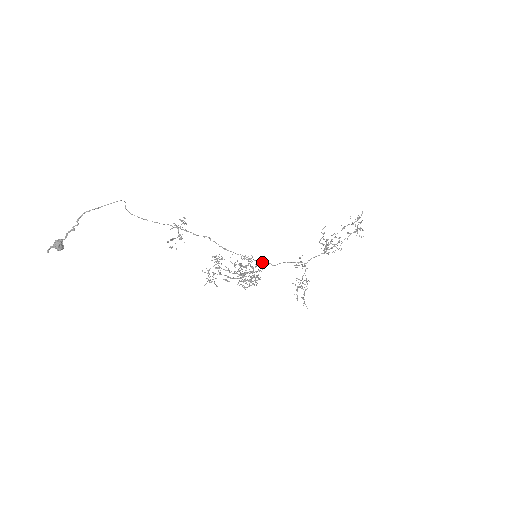
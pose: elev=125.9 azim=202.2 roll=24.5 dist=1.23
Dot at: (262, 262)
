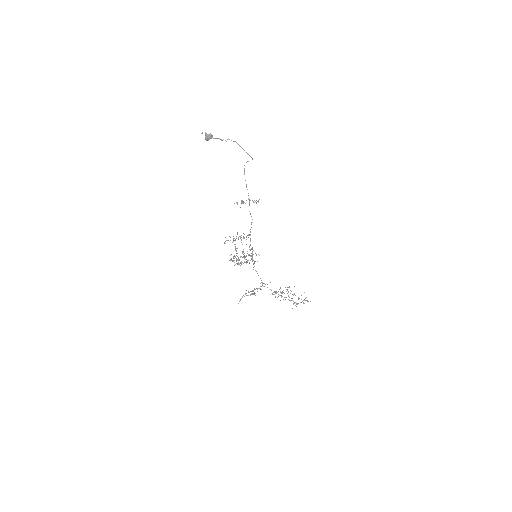
Dot at: occluded
